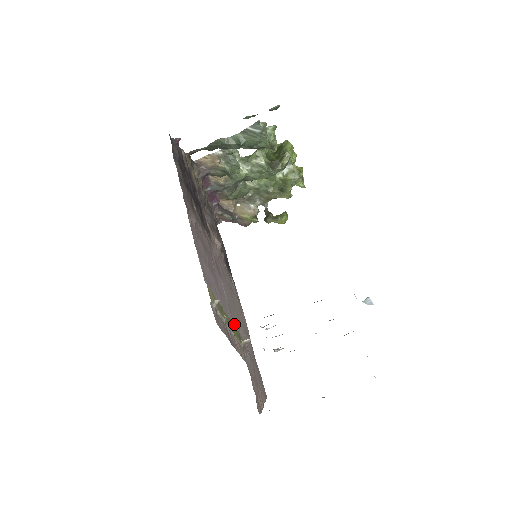
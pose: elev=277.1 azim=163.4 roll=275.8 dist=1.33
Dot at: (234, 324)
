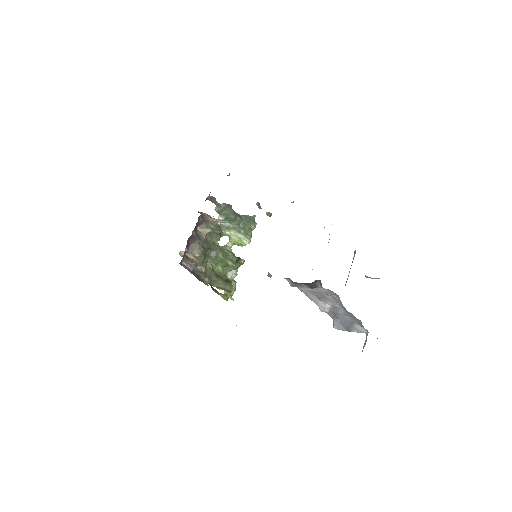
Dot at: occluded
